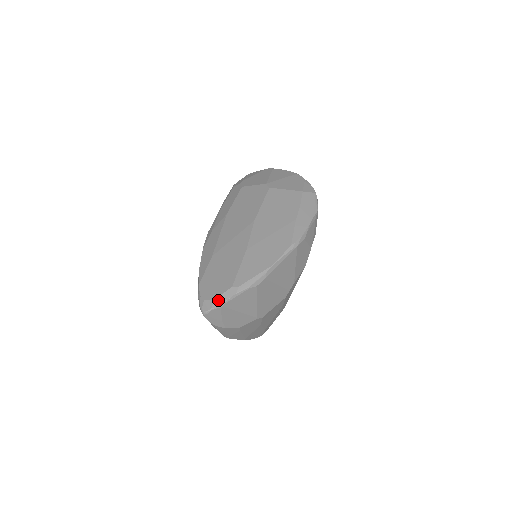
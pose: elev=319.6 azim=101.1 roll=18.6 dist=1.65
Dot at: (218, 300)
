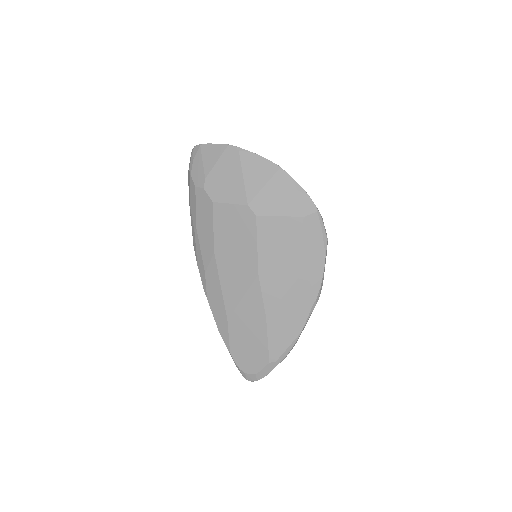
Dot at: (260, 374)
